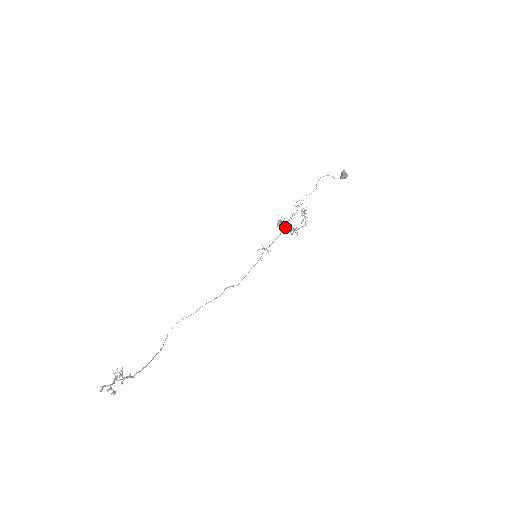
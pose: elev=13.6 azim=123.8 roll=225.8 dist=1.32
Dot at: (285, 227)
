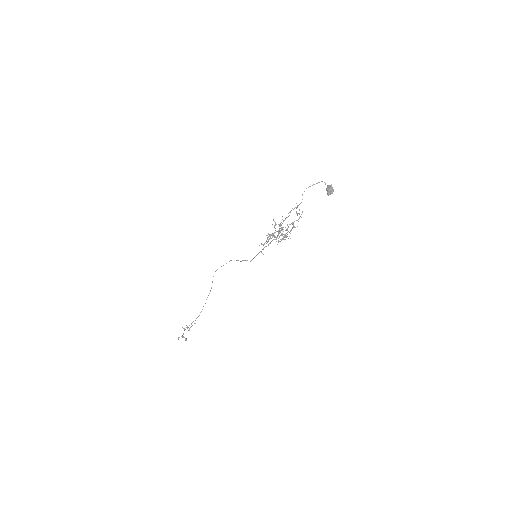
Dot at: occluded
